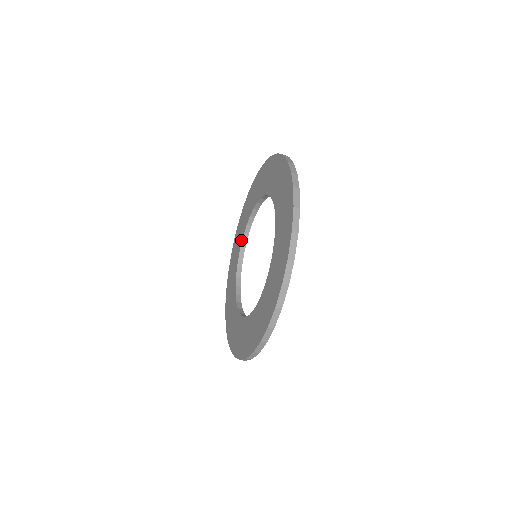
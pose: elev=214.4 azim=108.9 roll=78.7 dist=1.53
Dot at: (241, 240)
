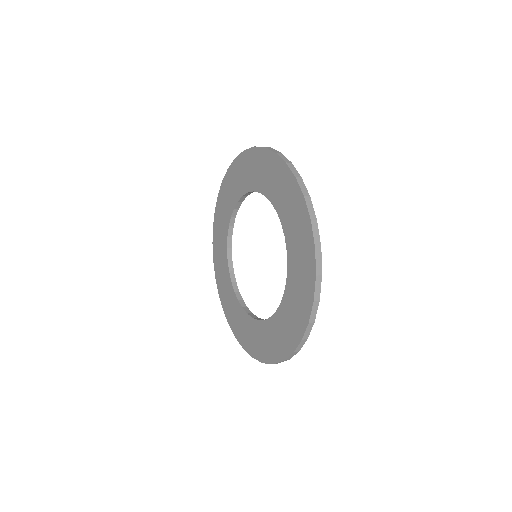
Dot at: (255, 188)
